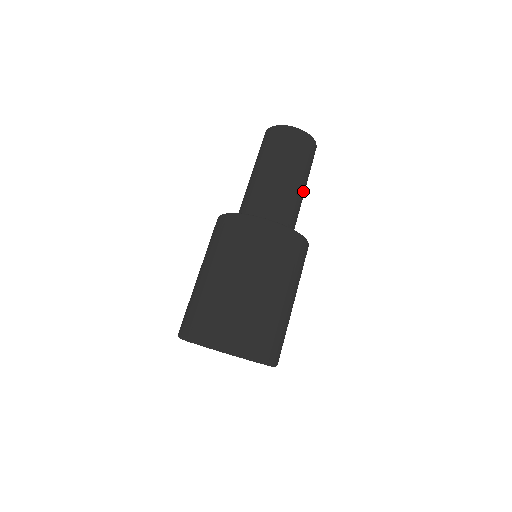
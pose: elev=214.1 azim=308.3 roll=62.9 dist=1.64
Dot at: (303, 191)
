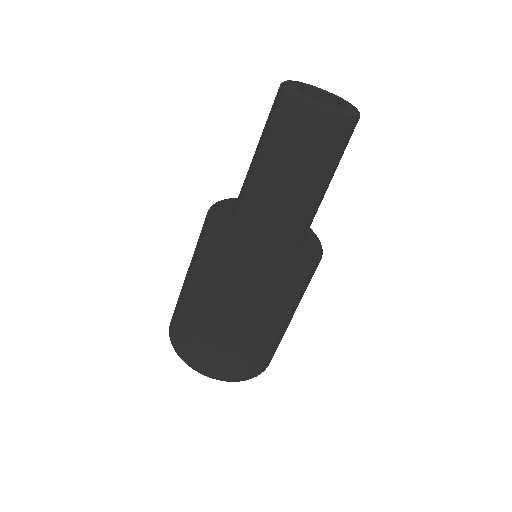
Dot at: (321, 193)
